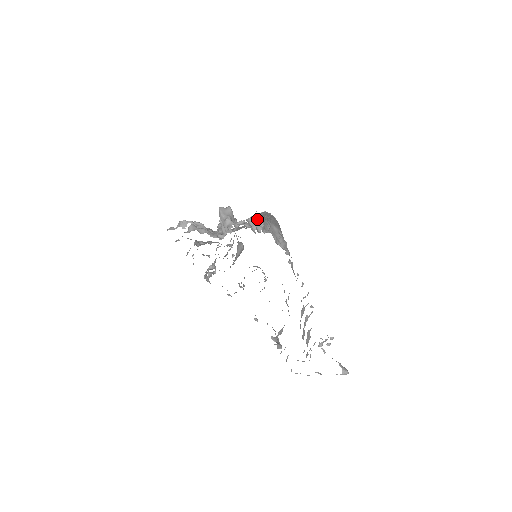
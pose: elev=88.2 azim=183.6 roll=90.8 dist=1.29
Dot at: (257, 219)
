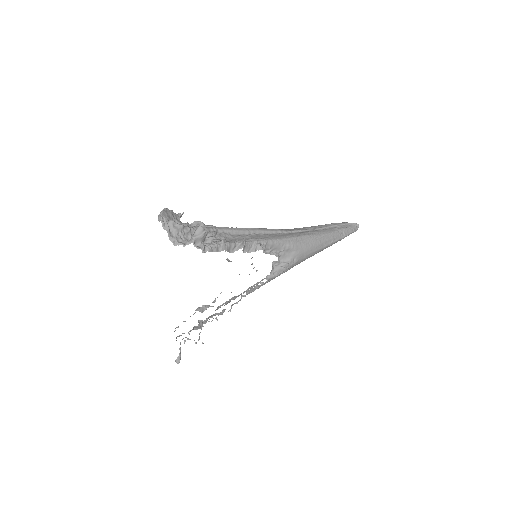
Dot at: (284, 237)
